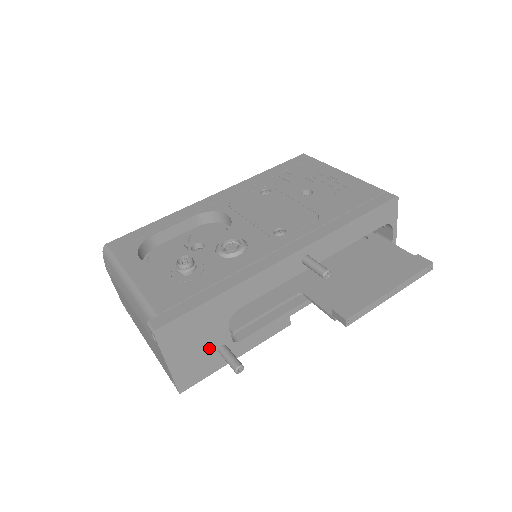
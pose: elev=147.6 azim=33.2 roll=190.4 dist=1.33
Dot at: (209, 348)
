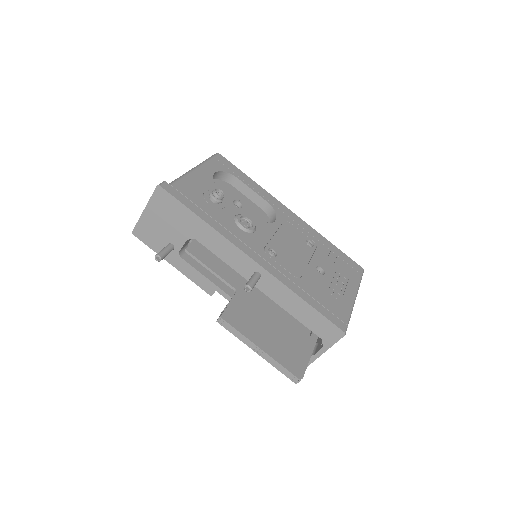
Dot at: (167, 235)
